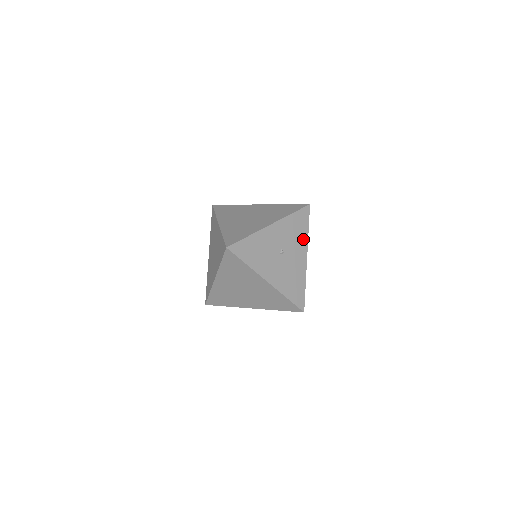
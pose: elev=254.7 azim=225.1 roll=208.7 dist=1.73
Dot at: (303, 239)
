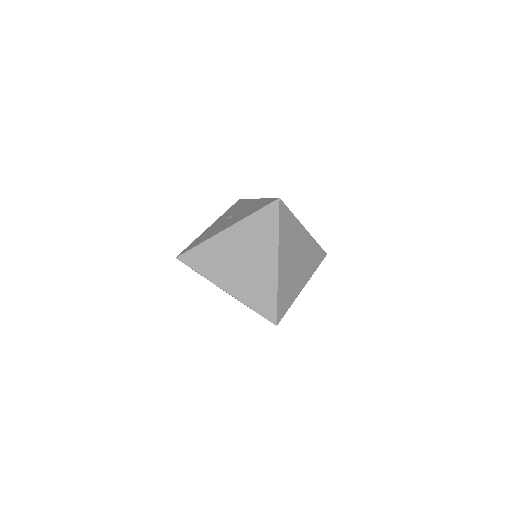
Dot at: occluded
